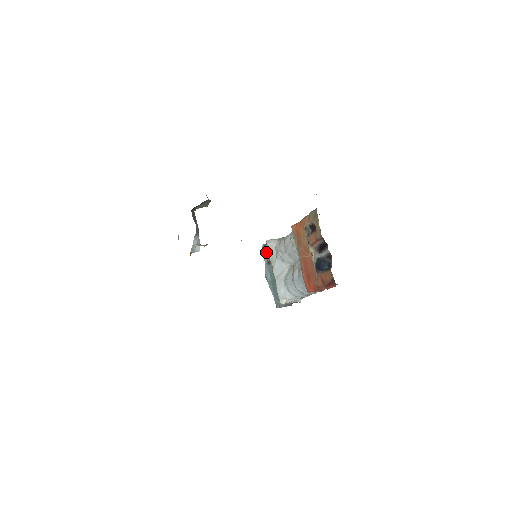
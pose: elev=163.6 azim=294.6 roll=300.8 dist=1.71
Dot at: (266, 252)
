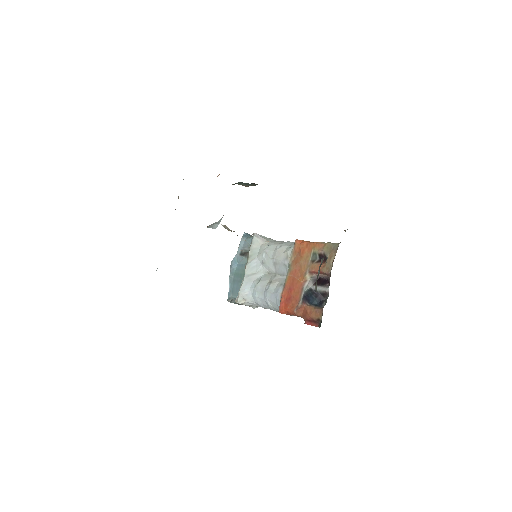
Dot at: (245, 242)
